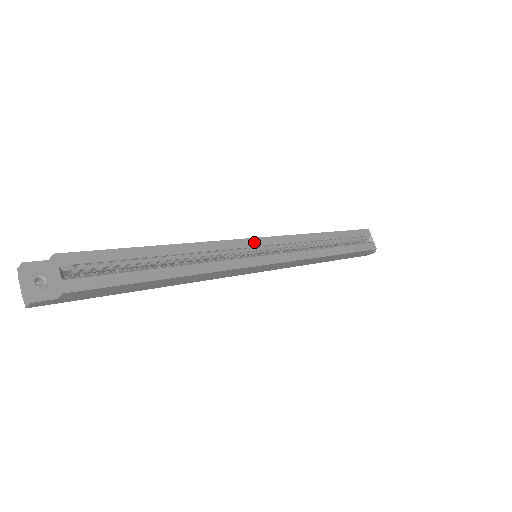
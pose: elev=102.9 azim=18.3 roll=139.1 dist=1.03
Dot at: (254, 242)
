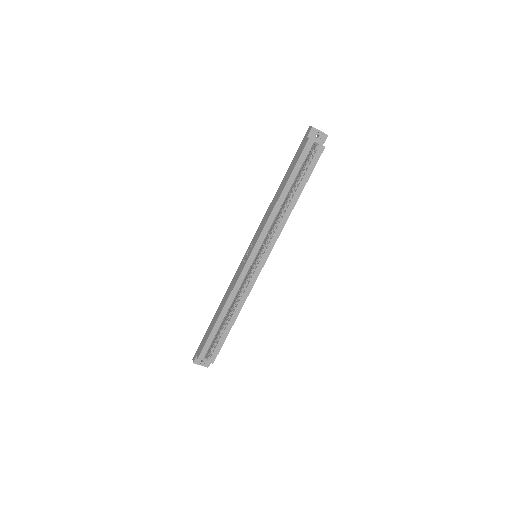
Dot at: (249, 262)
